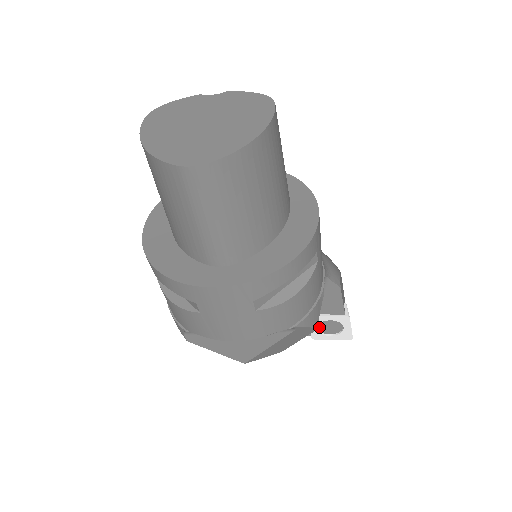
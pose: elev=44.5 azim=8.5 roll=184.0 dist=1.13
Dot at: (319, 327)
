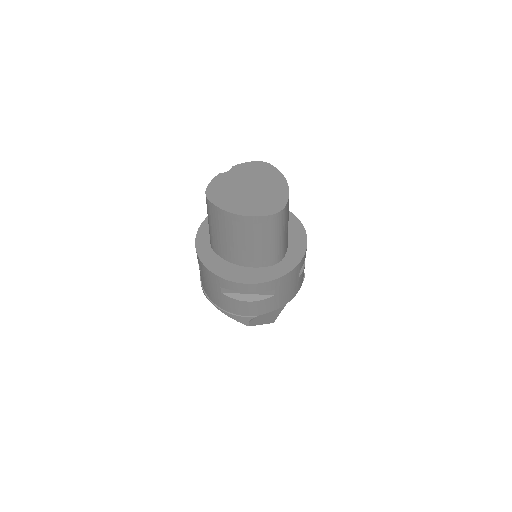
Dot at: occluded
